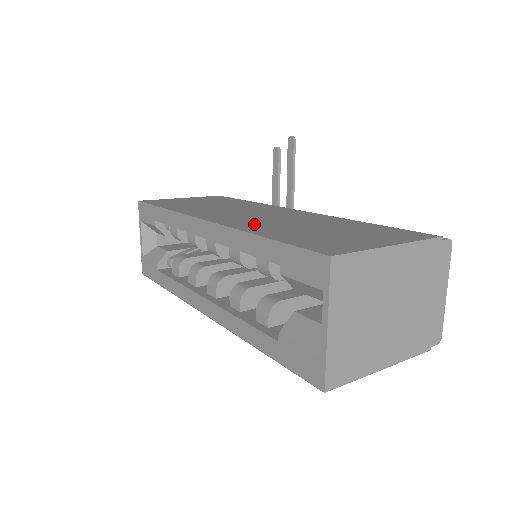
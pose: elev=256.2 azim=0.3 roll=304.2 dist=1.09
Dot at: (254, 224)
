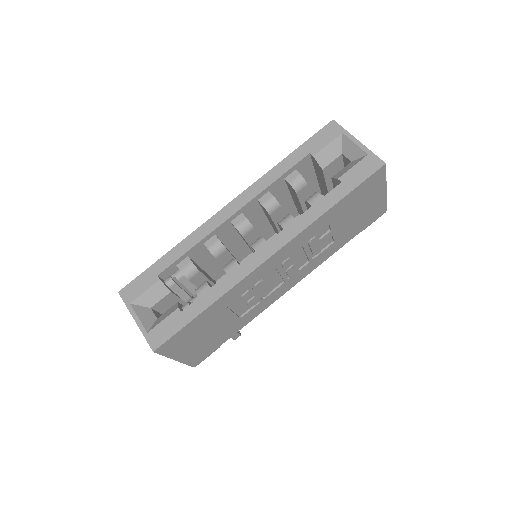
Dot at: occluded
